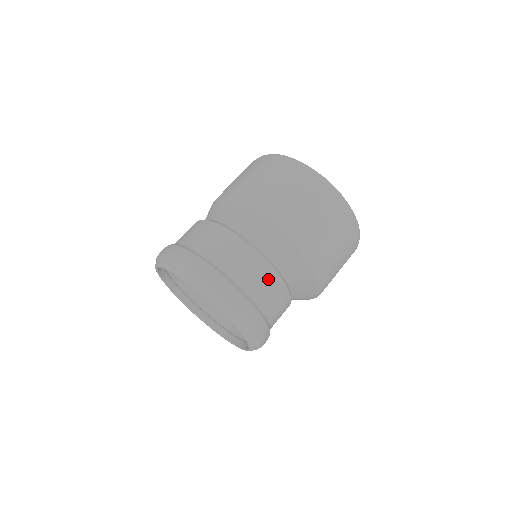
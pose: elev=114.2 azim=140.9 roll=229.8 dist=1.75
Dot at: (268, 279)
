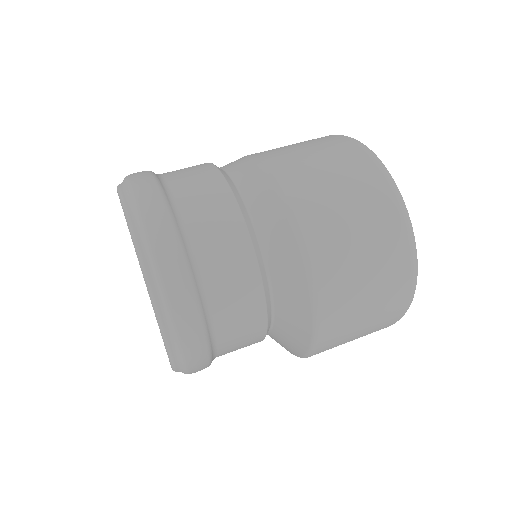
Dot at: (251, 329)
